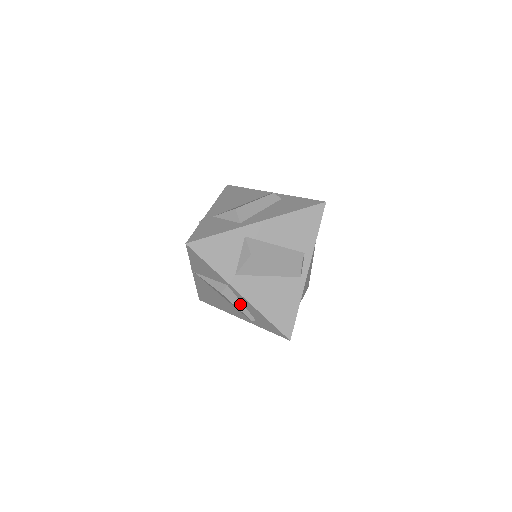
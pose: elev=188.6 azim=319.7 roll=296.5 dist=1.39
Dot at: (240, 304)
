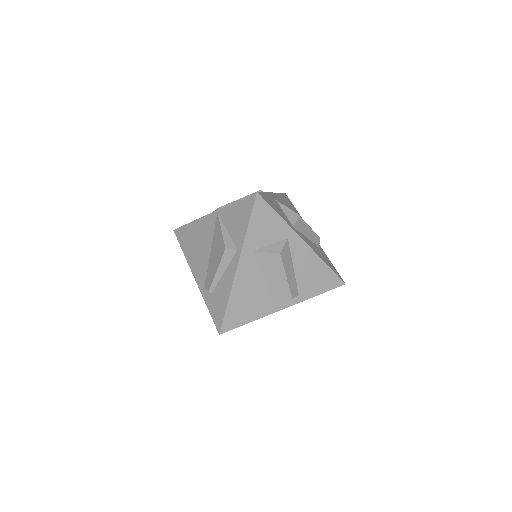
Dot at: (222, 271)
